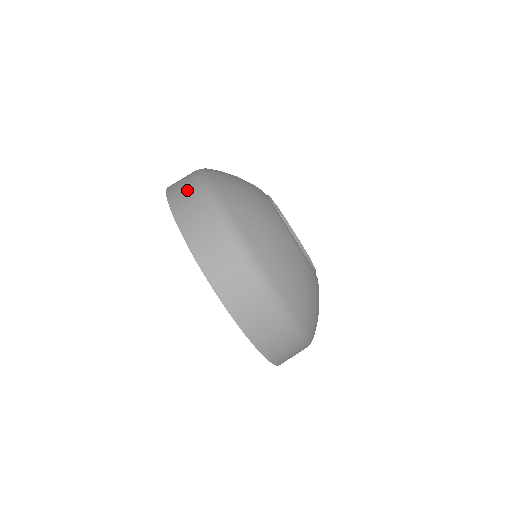
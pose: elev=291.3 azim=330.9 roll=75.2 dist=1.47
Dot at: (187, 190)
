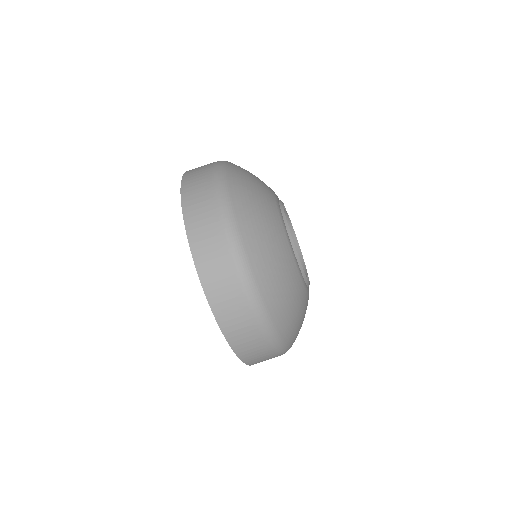
Dot at: (203, 197)
